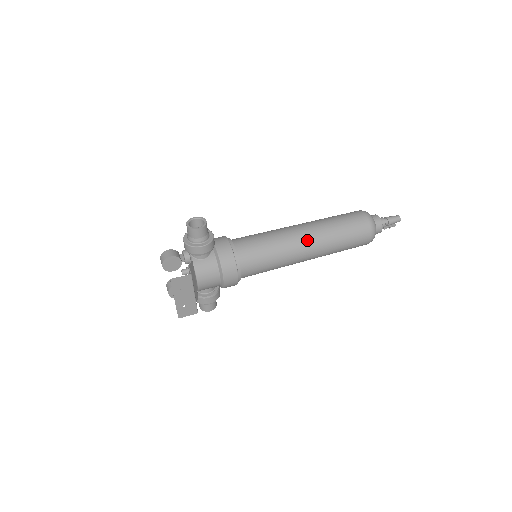
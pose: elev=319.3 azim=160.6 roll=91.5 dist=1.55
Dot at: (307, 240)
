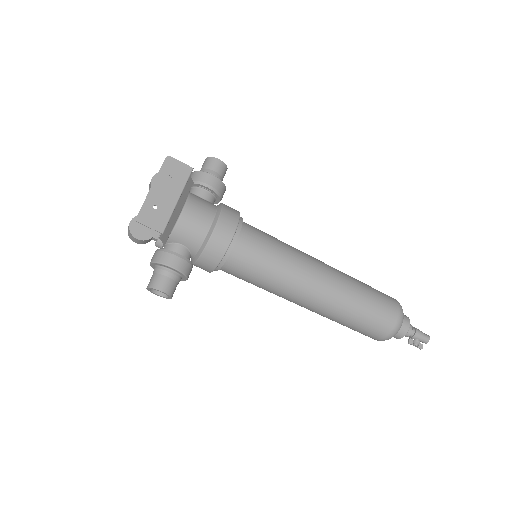
Dot at: (324, 265)
